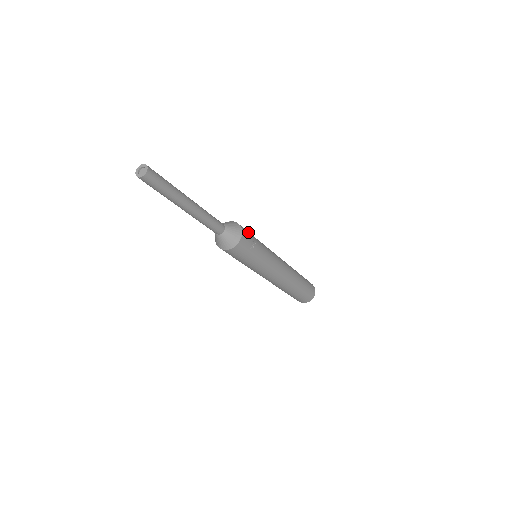
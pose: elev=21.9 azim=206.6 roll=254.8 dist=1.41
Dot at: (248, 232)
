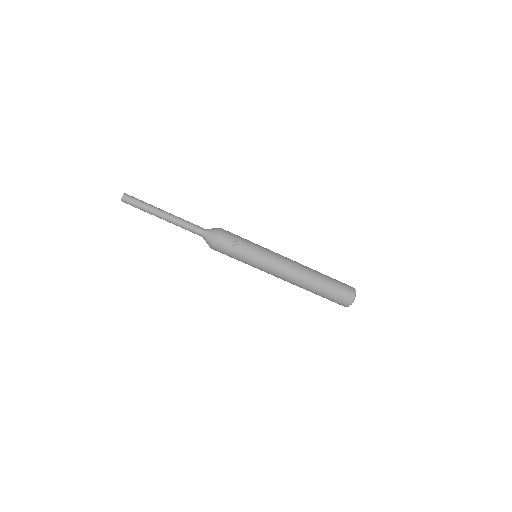
Dot at: (232, 235)
